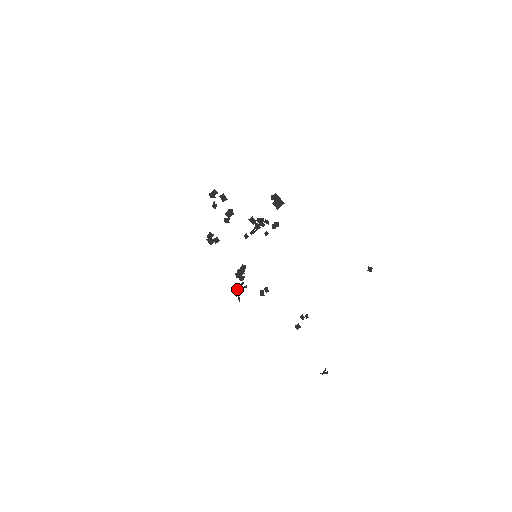
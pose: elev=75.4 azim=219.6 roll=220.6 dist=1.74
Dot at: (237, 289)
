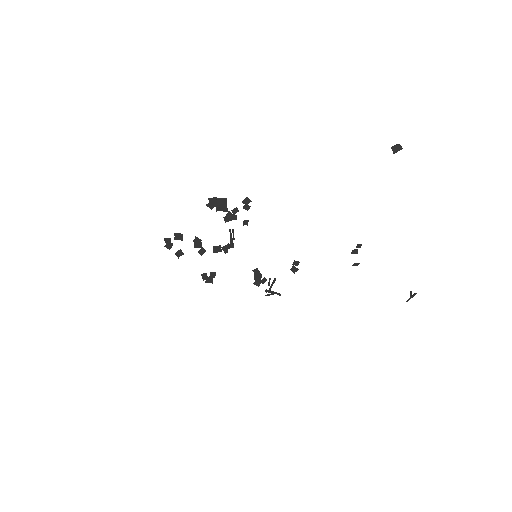
Dot at: (268, 292)
